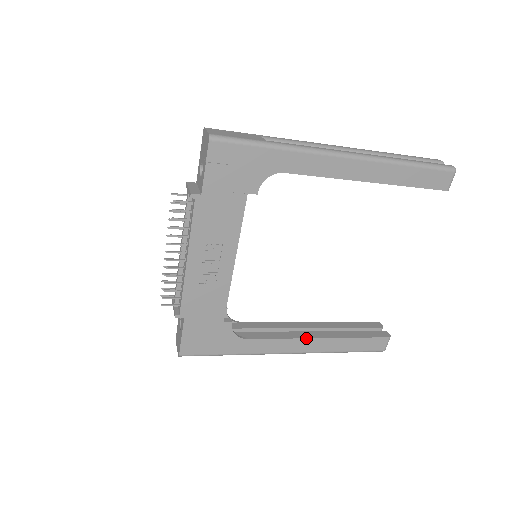
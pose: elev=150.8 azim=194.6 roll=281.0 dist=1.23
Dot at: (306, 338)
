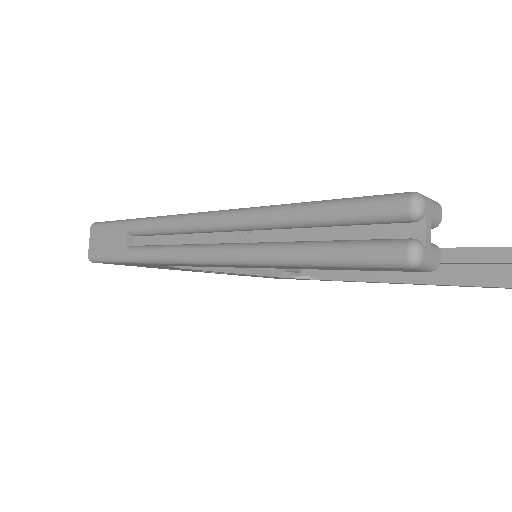
Dot at: (383, 282)
